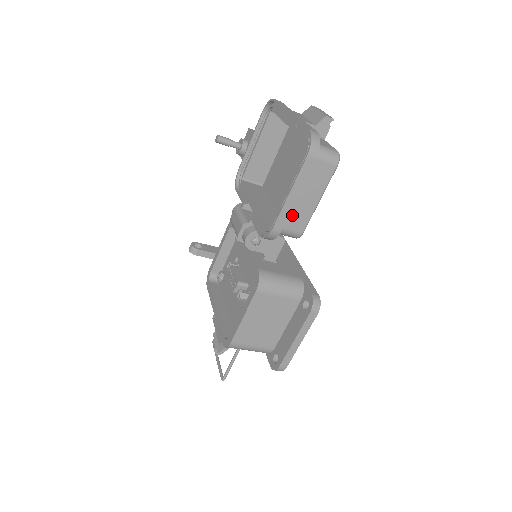
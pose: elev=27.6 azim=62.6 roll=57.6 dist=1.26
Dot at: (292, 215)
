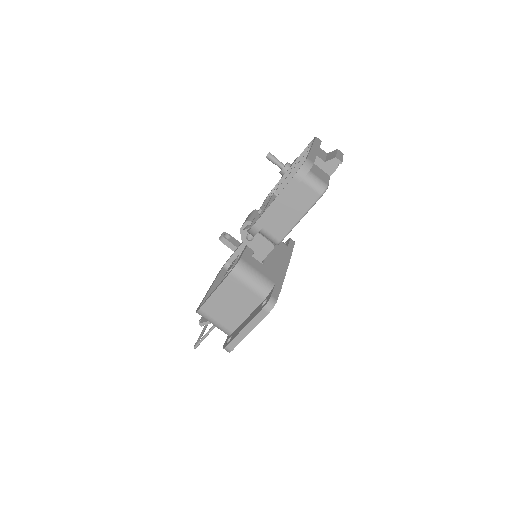
Dot at: (275, 222)
